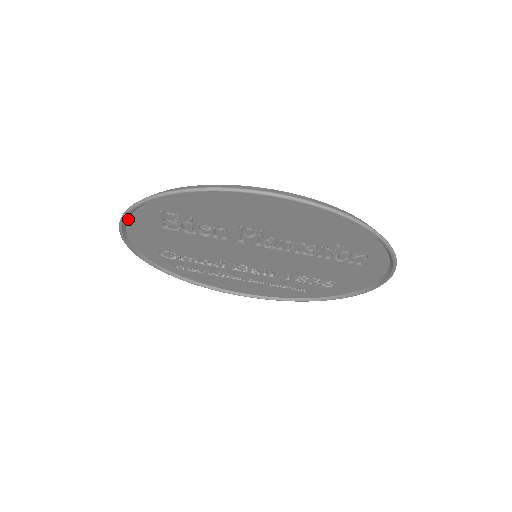
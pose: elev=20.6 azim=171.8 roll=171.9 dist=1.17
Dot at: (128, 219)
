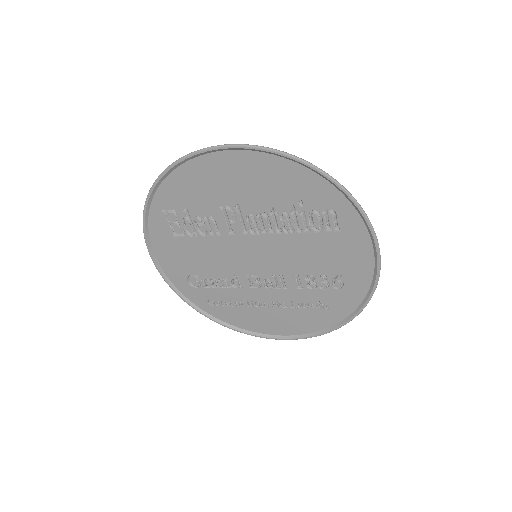
Dot at: (149, 234)
